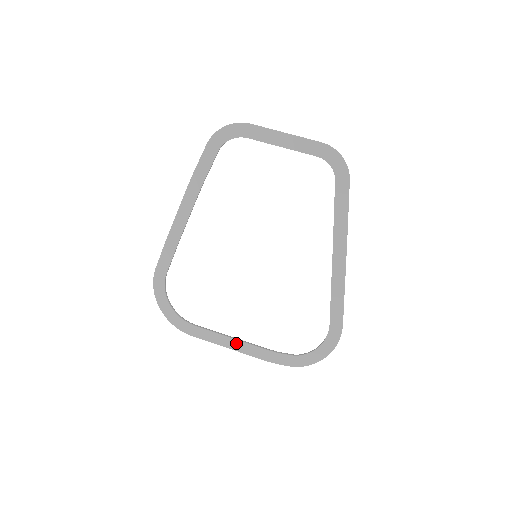
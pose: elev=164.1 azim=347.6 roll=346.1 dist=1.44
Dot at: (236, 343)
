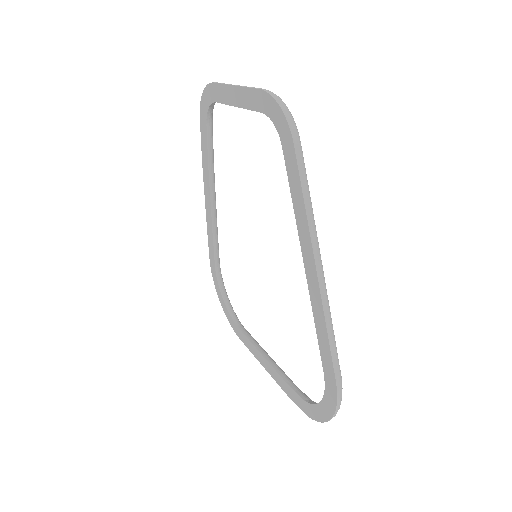
Dot at: (264, 361)
